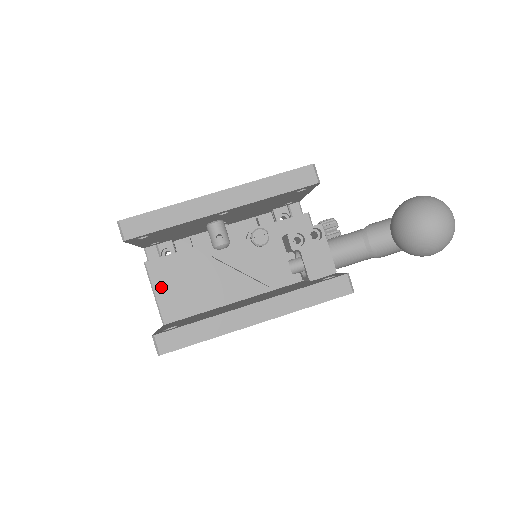
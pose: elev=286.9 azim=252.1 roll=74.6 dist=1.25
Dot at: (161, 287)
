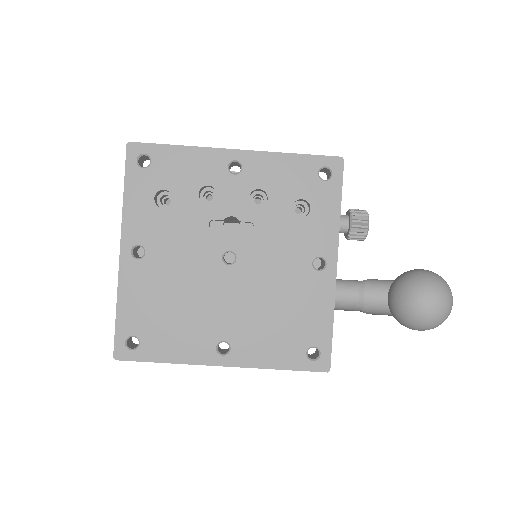
Dot at: occluded
